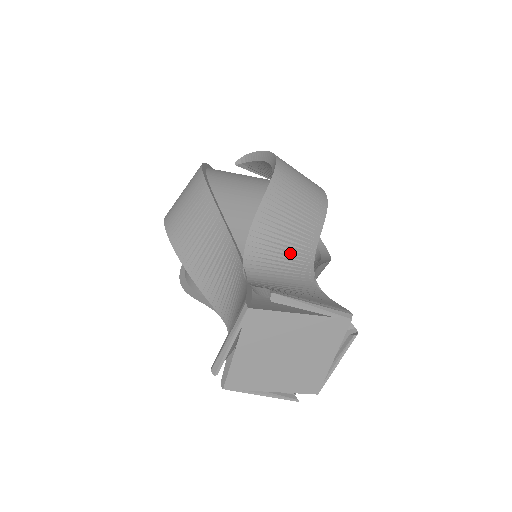
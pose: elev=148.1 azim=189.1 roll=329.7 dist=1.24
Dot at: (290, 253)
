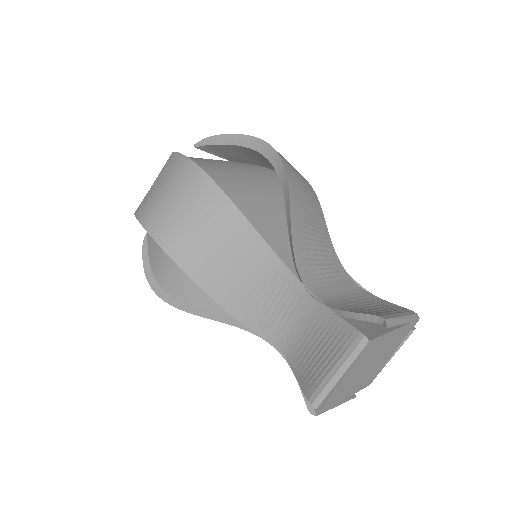
Dot at: (323, 257)
